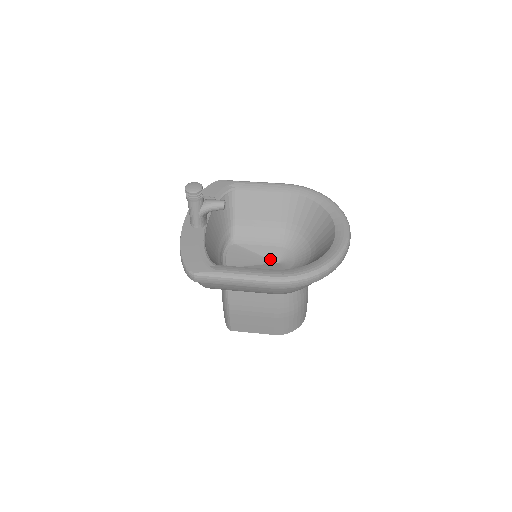
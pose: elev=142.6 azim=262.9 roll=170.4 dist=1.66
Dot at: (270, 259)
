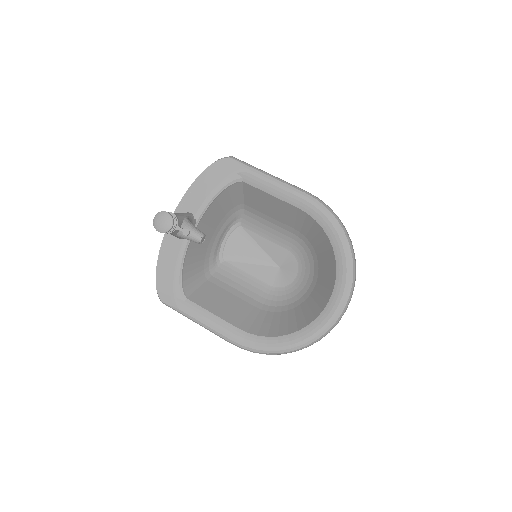
Dot at: (273, 260)
